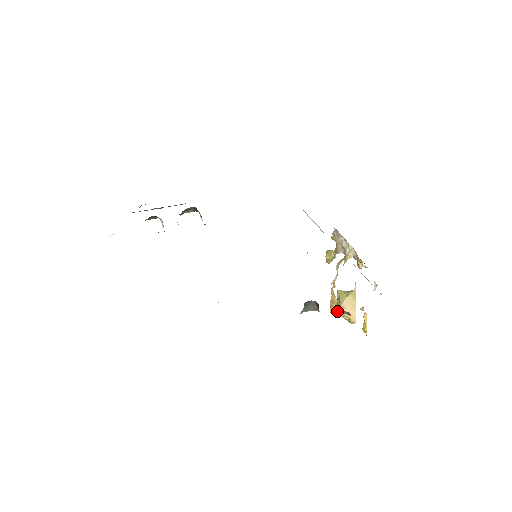
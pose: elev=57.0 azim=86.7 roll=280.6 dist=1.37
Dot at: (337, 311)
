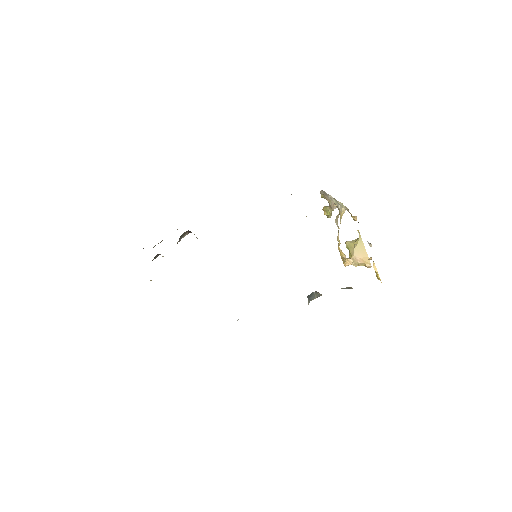
Dot at: occluded
